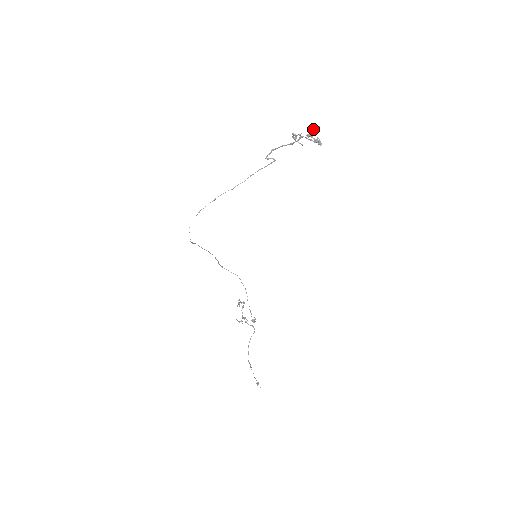
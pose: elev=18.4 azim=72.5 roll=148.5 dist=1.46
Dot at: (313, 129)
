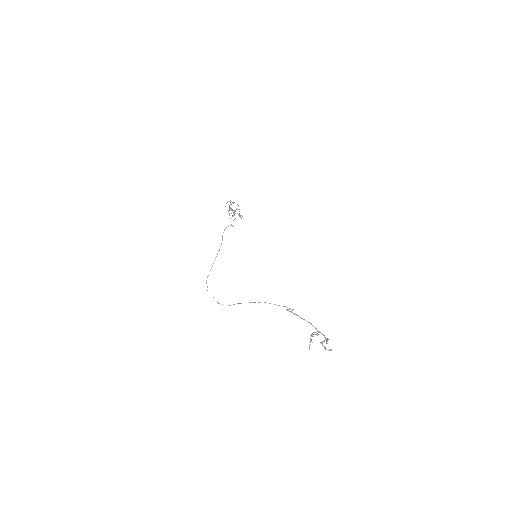
Dot at: (326, 349)
